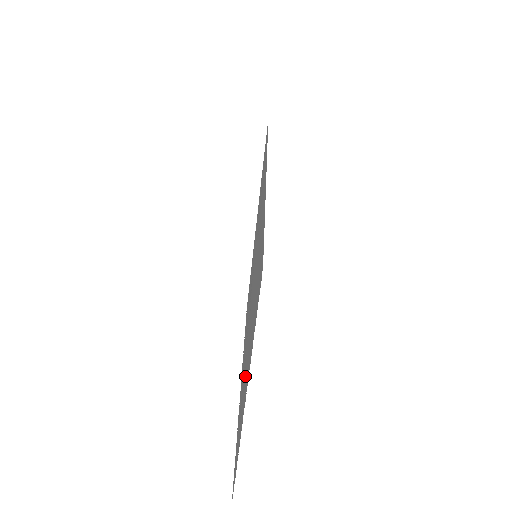
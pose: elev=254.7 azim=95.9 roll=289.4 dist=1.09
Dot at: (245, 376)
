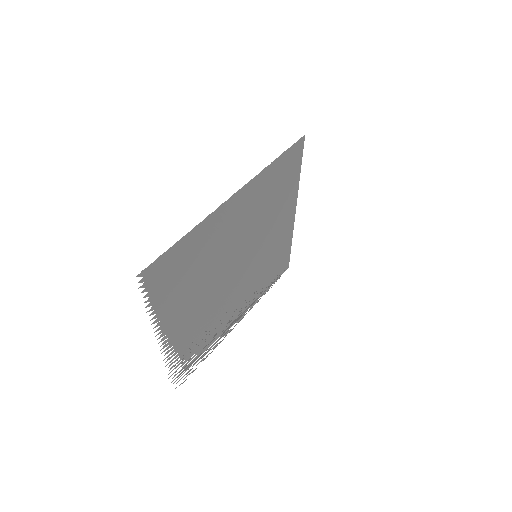
Dot at: (227, 230)
